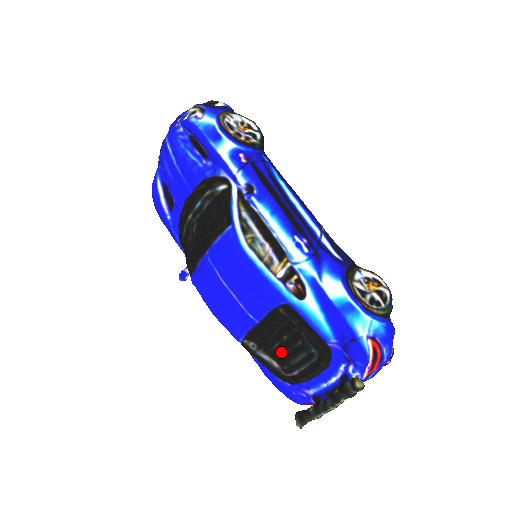
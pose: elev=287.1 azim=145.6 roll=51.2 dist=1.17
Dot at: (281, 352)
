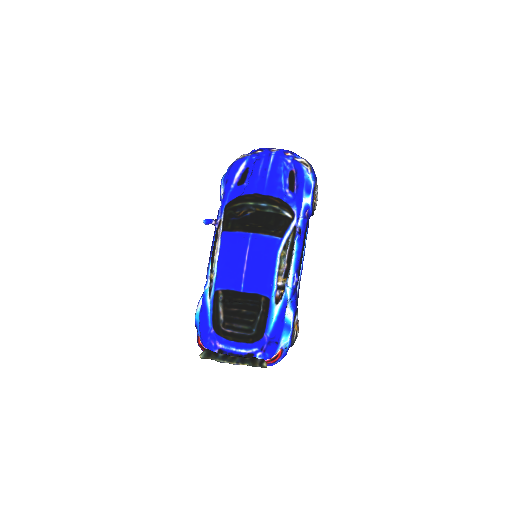
Dot at: (234, 315)
